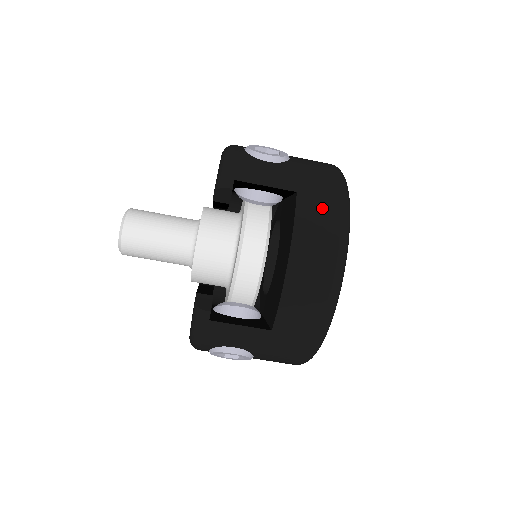
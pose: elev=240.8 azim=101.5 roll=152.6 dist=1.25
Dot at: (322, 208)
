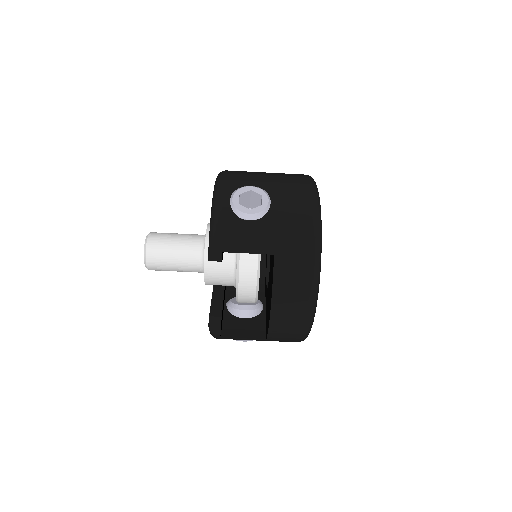
Dot at: (295, 267)
